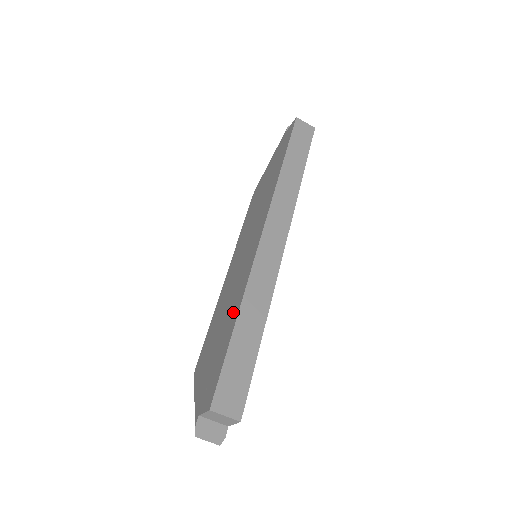
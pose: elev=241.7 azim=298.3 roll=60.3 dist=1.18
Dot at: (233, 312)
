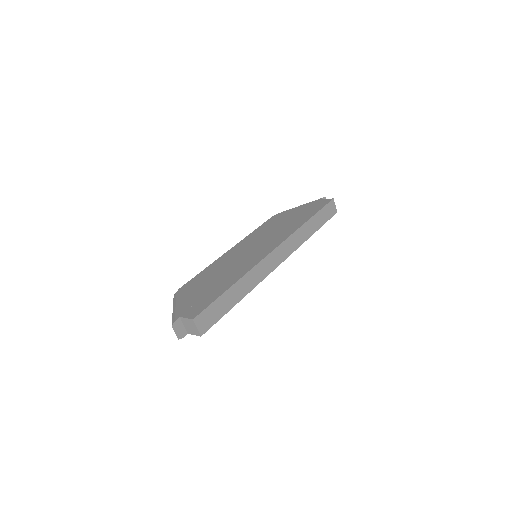
Dot at: (231, 279)
